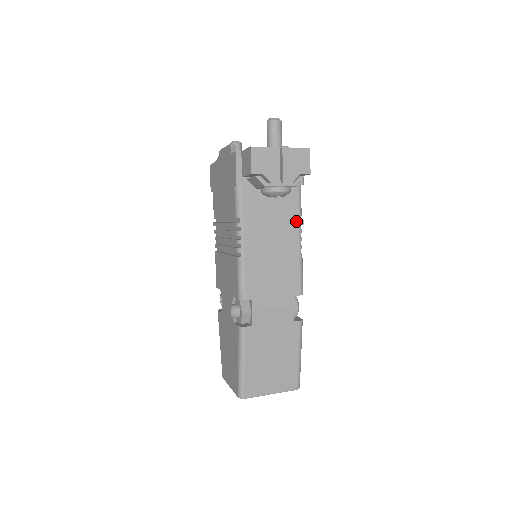
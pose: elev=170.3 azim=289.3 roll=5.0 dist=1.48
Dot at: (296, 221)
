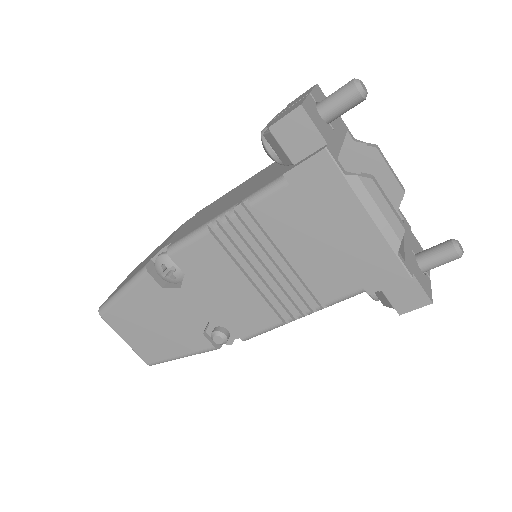
Dot at: occluded
